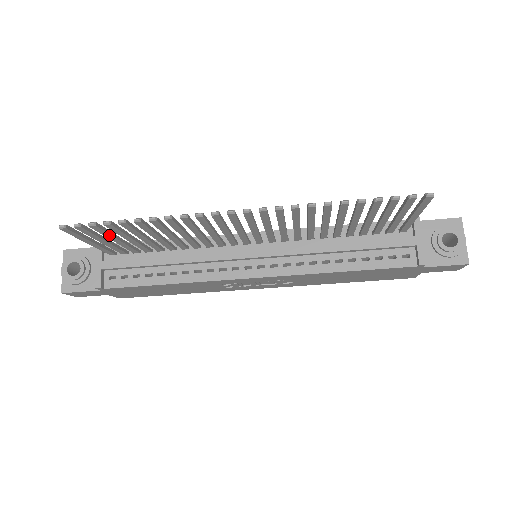
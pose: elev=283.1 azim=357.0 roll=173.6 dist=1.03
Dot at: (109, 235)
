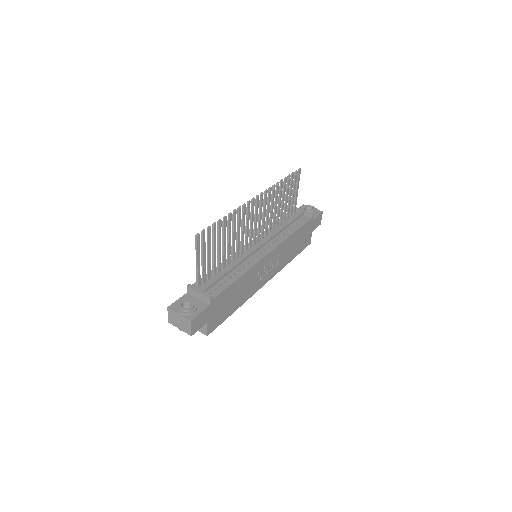
Dot at: (210, 244)
